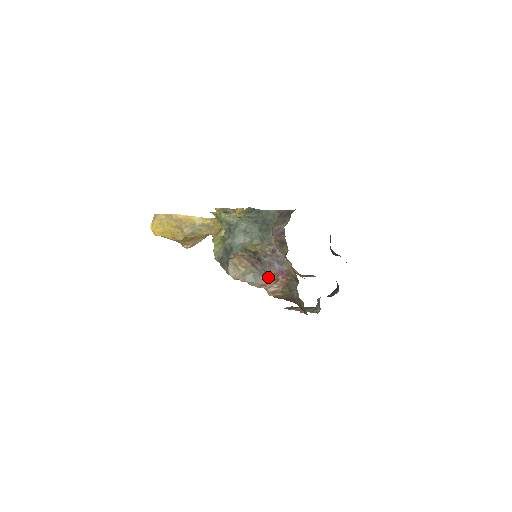
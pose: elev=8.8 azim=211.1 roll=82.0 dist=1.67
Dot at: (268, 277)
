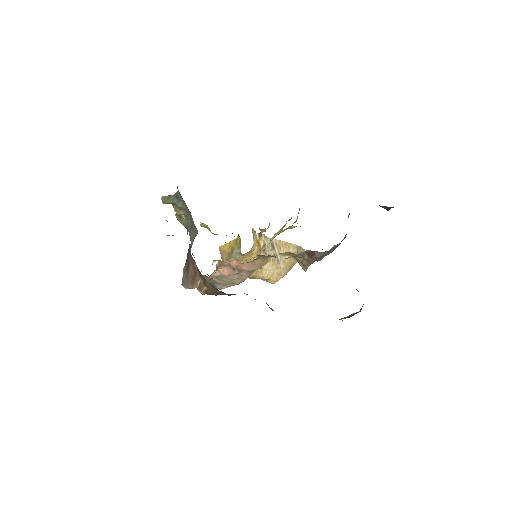
Dot at: (191, 270)
